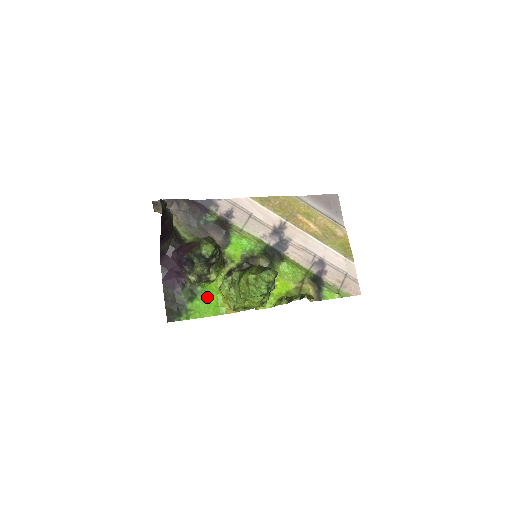
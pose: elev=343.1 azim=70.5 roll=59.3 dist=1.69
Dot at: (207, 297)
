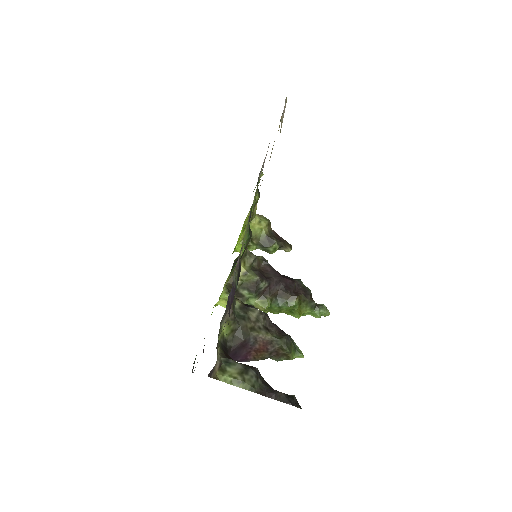
Dot at: occluded
